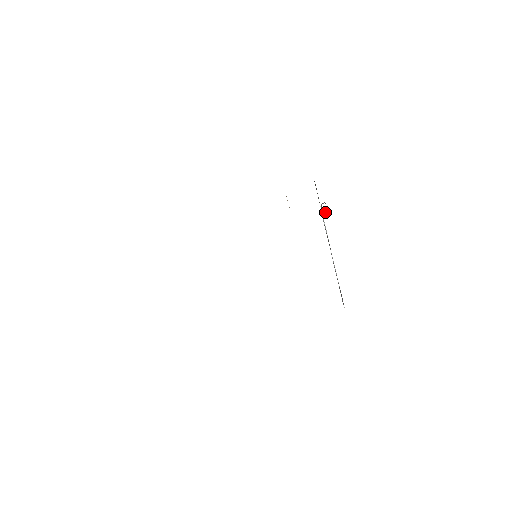
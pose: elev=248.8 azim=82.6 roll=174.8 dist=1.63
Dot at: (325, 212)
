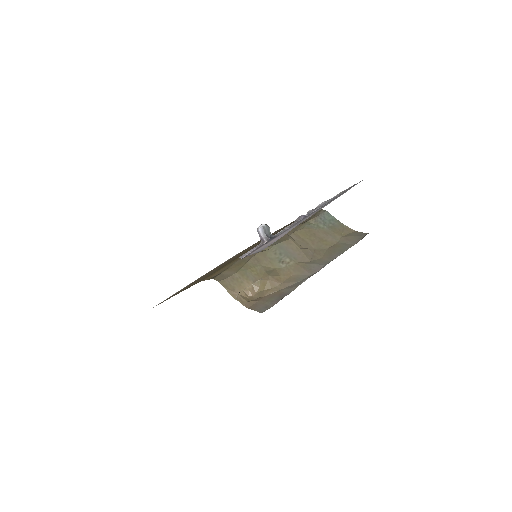
Dot at: (269, 233)
